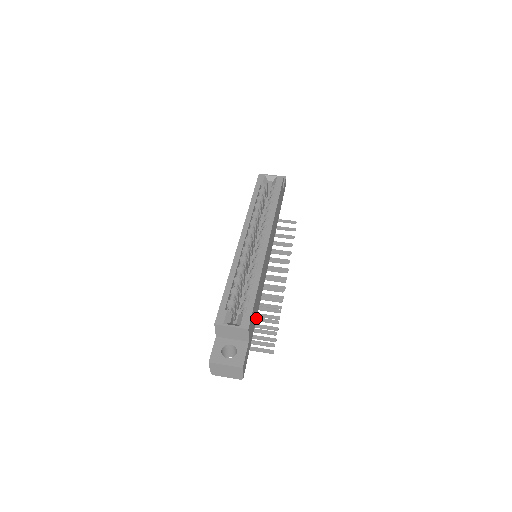
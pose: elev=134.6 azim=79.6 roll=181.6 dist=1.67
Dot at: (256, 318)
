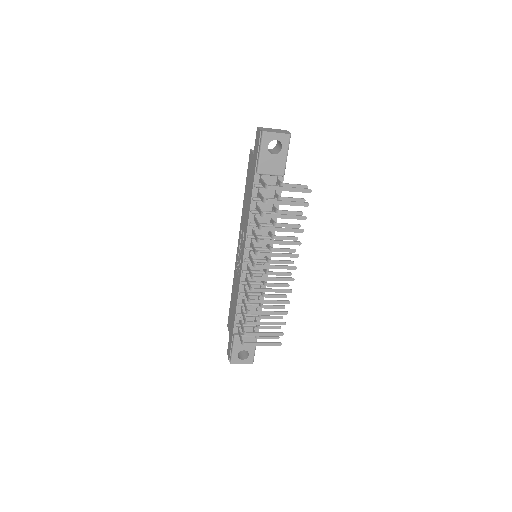
Dot at: occluded
